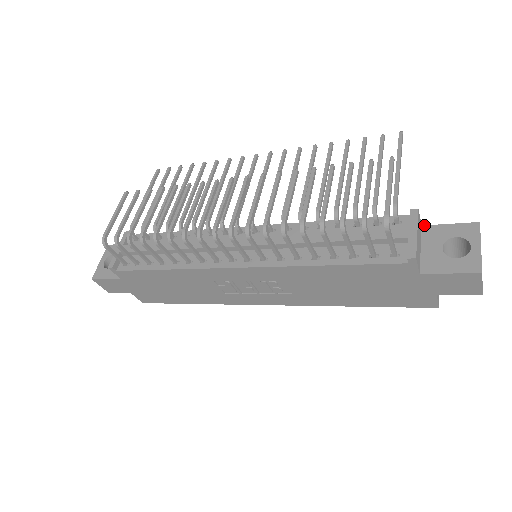
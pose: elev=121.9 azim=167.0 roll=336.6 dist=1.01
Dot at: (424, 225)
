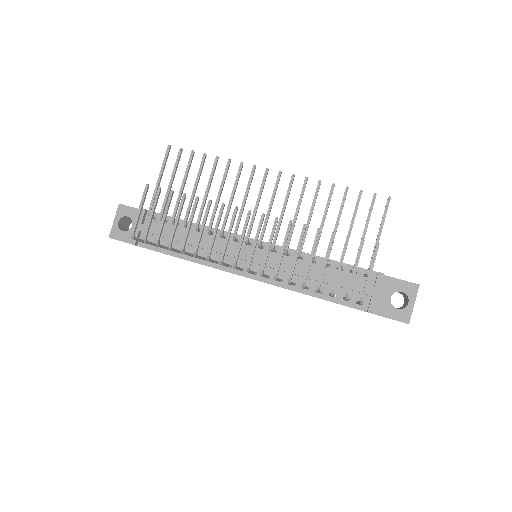
Dot at: (384, 275)
